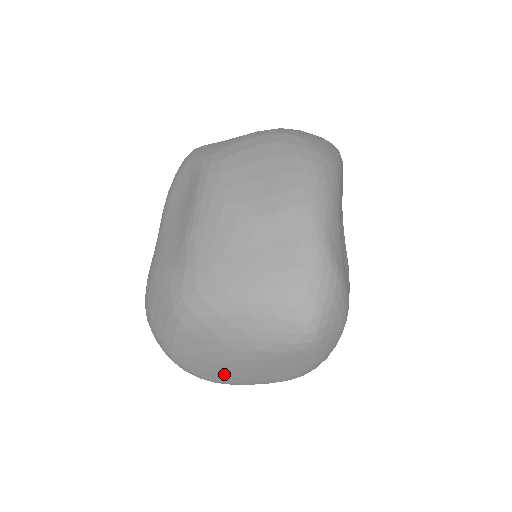
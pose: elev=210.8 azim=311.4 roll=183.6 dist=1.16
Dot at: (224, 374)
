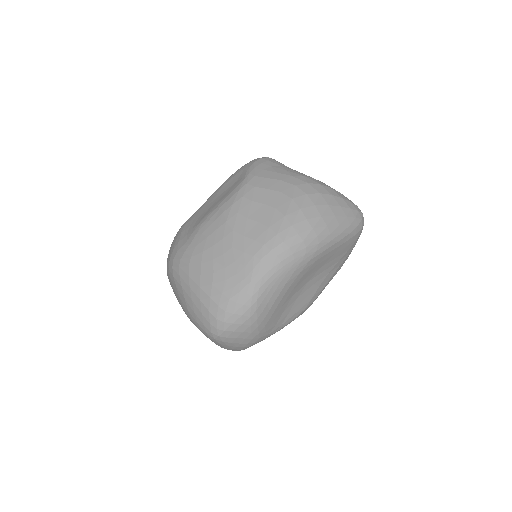
Dot at: occluded
